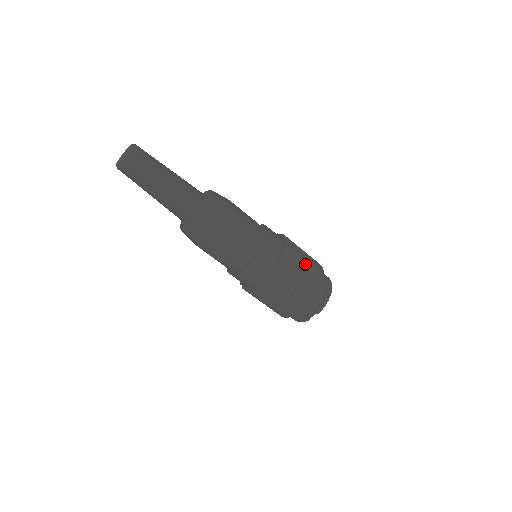
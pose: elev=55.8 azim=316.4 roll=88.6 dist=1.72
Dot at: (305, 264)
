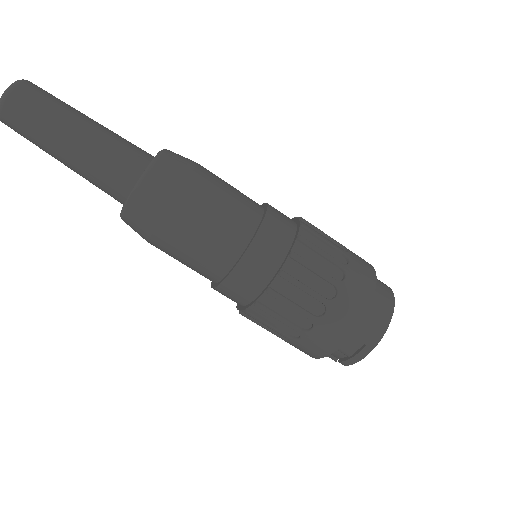
Dot at: (319, 305)
